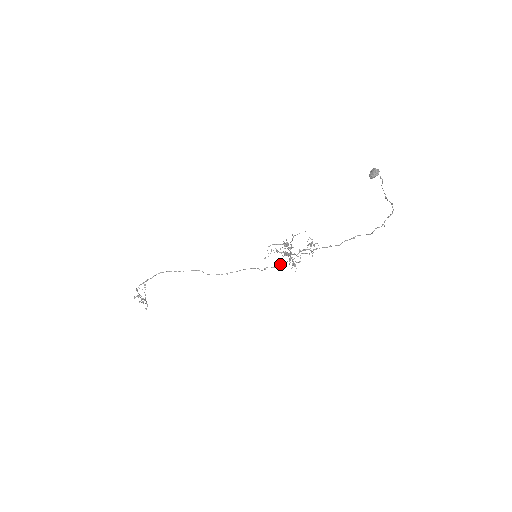
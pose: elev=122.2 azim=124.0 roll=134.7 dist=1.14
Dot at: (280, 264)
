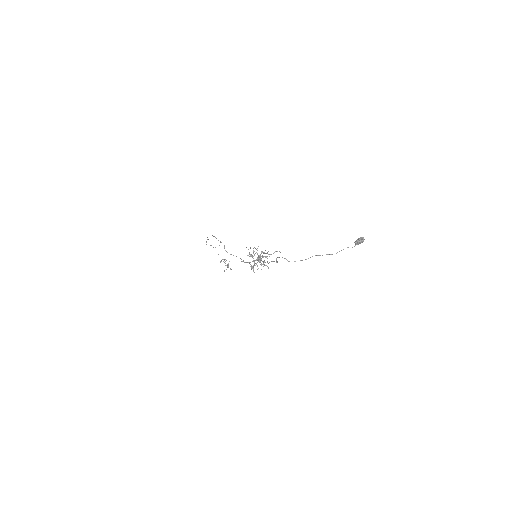
Dot at: (247, 262)
